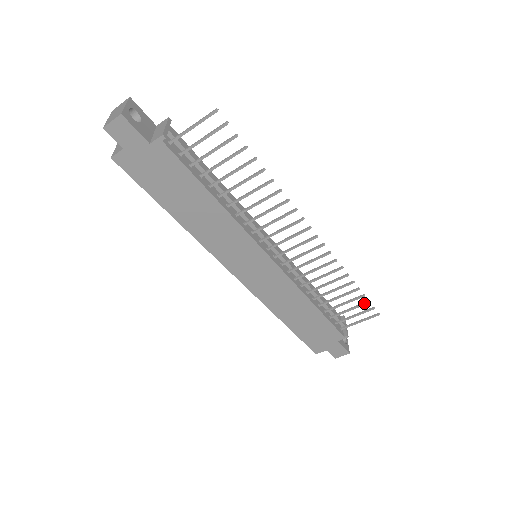
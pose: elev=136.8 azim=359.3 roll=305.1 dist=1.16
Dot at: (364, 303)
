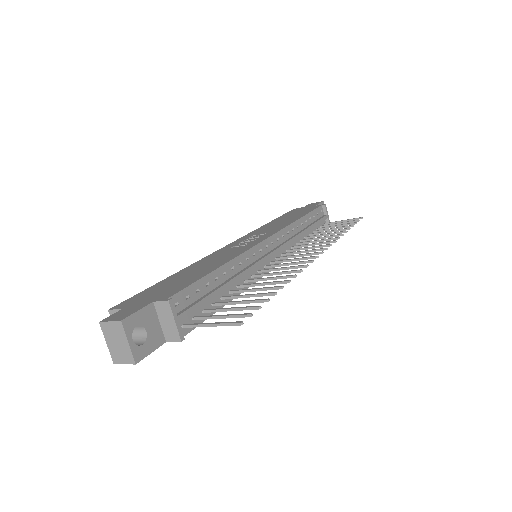
Dot at: occluded
